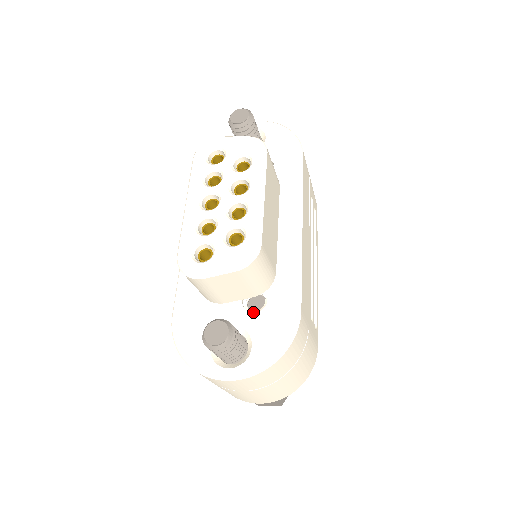
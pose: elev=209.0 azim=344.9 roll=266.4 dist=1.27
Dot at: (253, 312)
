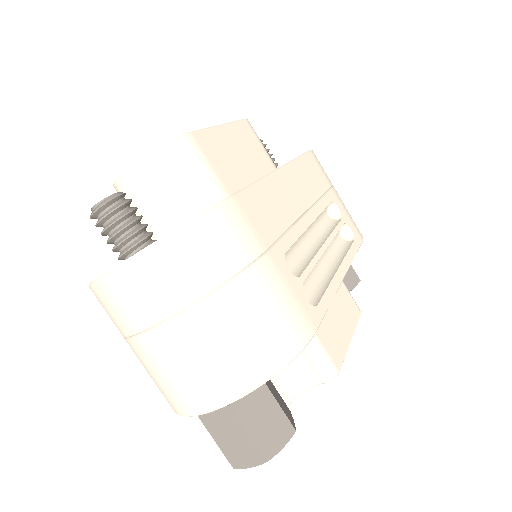
Dot at: occluded
